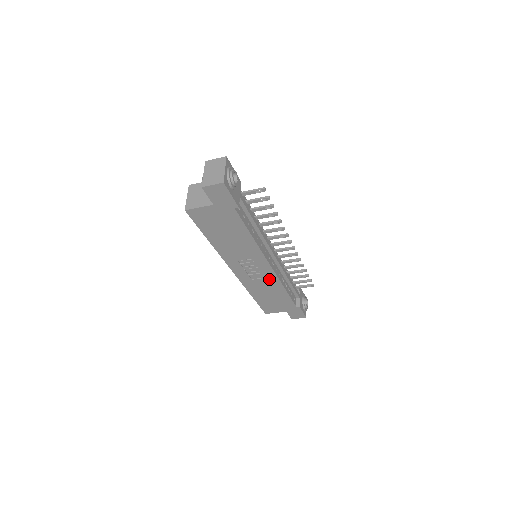
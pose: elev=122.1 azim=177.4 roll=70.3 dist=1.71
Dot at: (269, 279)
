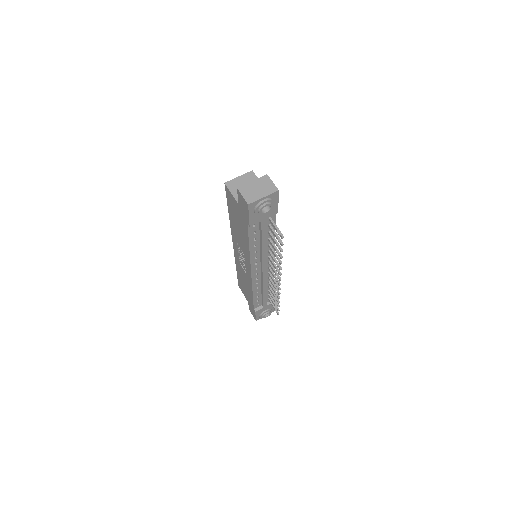
Dot at: (248, 277)
